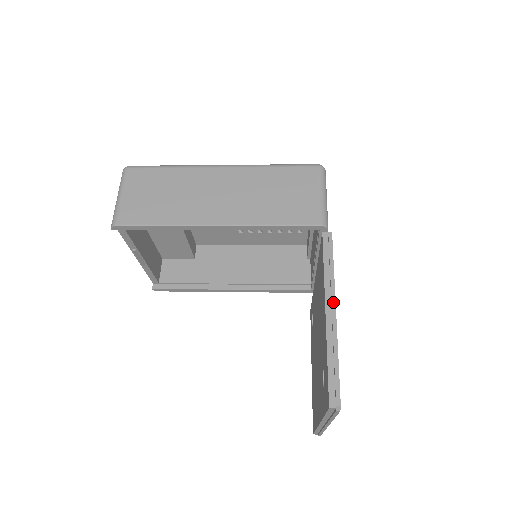
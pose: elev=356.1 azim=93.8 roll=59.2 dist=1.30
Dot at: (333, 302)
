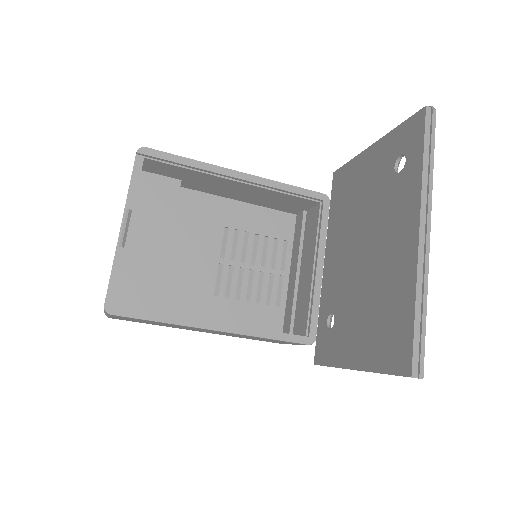
Dot at: occluded
